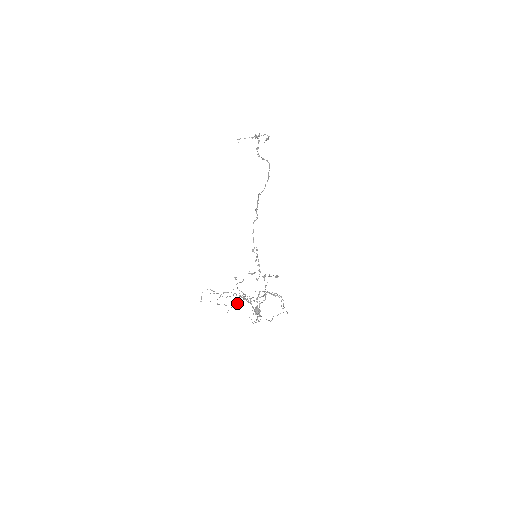
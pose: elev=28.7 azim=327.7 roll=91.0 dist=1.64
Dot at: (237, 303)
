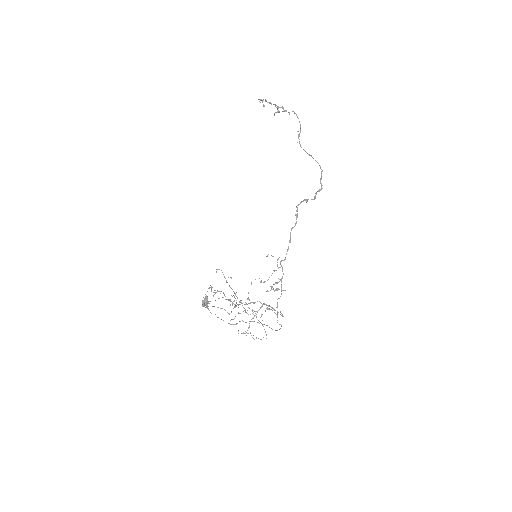
Dot at: (240, 313)
